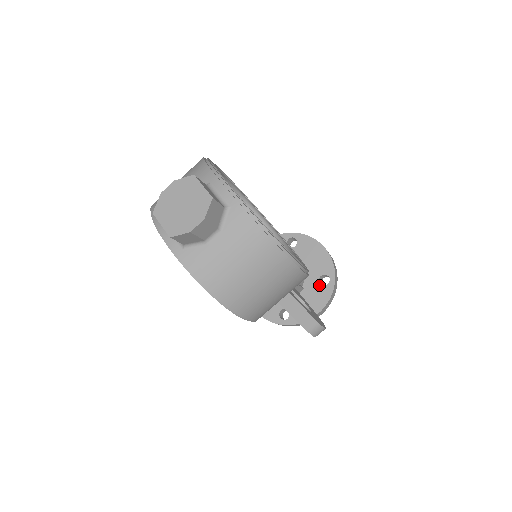
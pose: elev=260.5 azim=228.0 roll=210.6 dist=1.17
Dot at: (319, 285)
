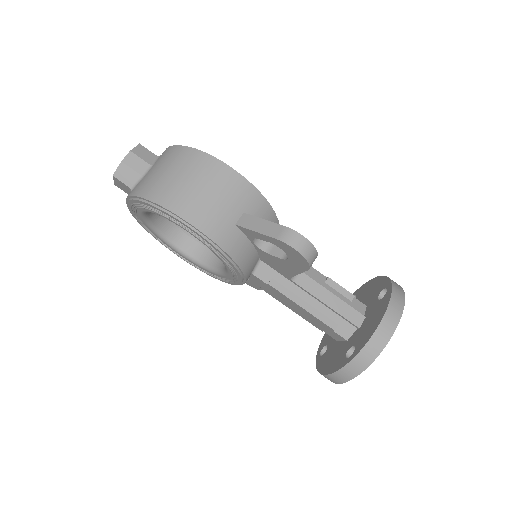
Dot at: (378, 301)
